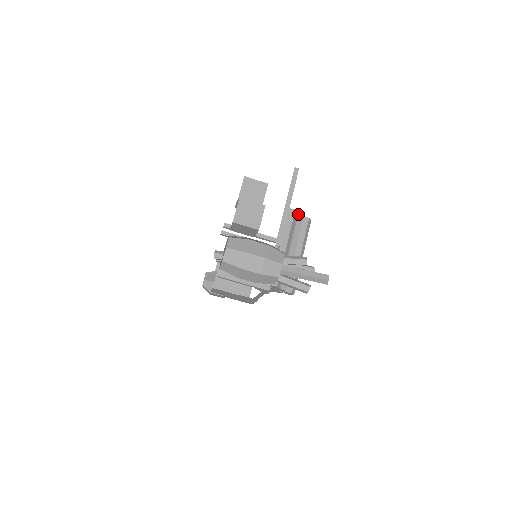
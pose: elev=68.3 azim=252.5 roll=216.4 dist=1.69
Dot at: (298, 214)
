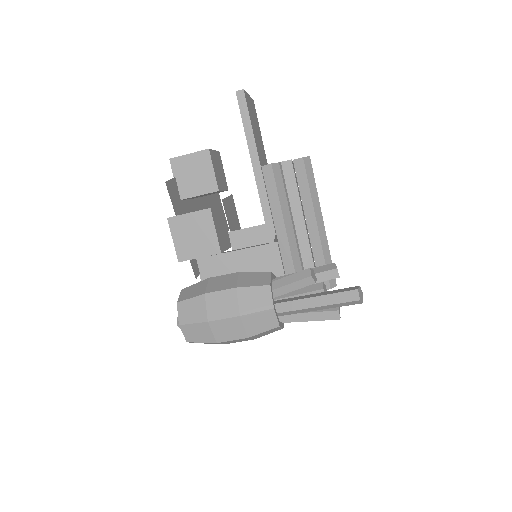
Dot at: (281, 165)
